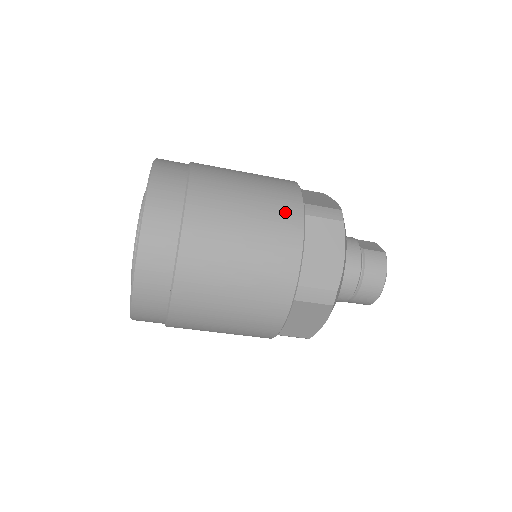
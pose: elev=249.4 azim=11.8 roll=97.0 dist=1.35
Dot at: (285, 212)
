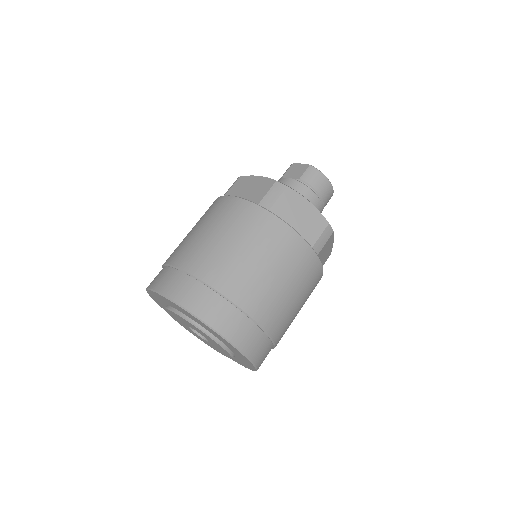
Dot at: (262, 225)
